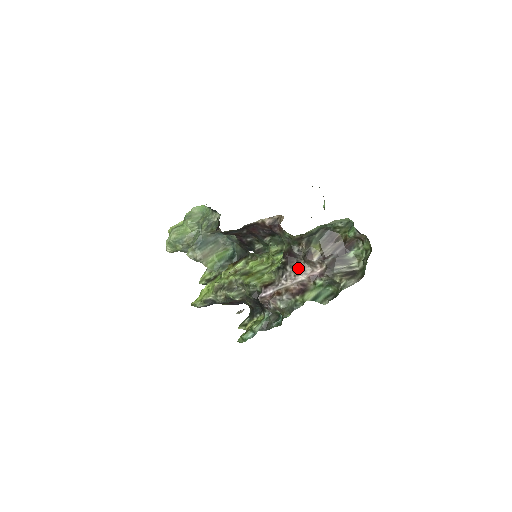
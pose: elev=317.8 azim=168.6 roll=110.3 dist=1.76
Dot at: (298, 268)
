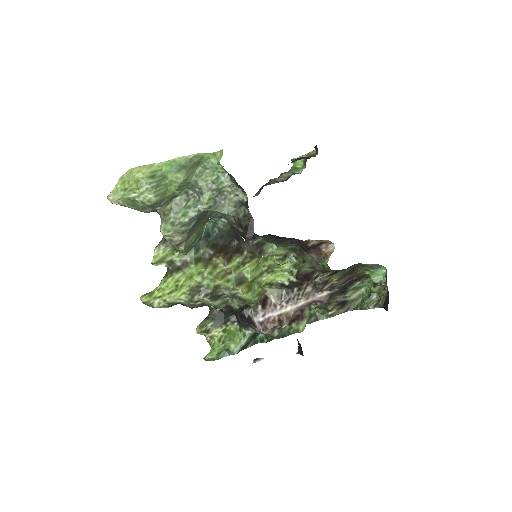
Dot at: (305, 292)
